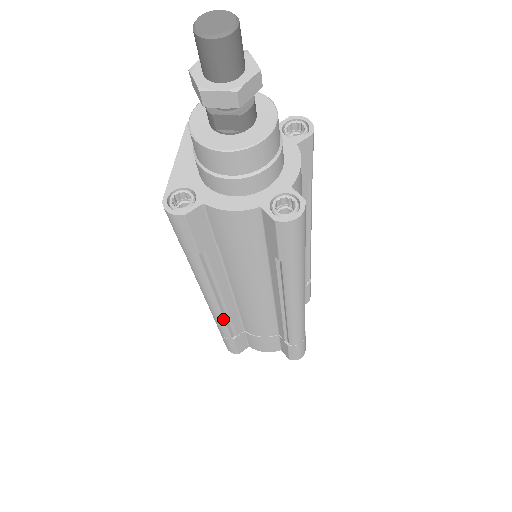
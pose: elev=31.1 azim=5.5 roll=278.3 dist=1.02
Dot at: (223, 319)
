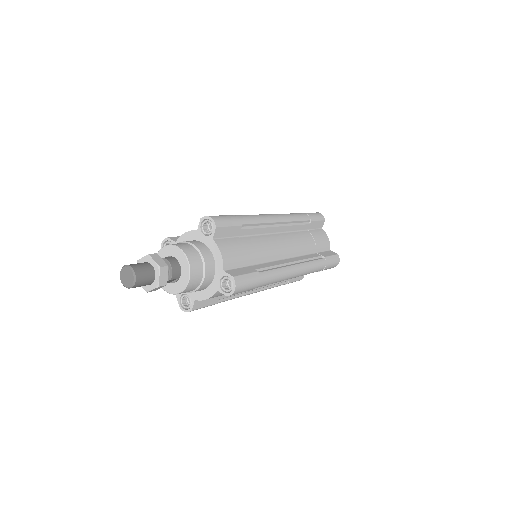
Dot at: (269, 288)
